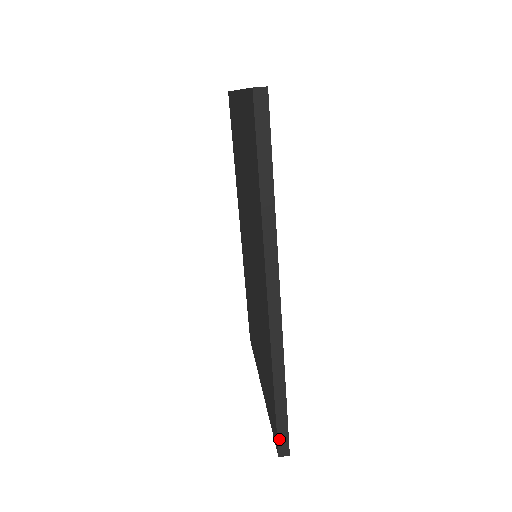
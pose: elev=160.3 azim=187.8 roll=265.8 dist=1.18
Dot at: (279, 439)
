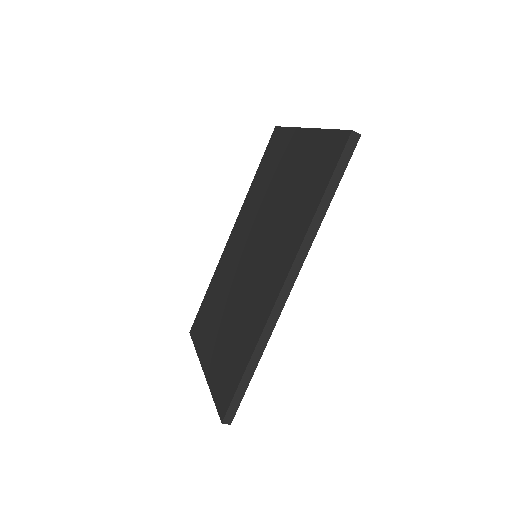
Dot at: (231, 406)
